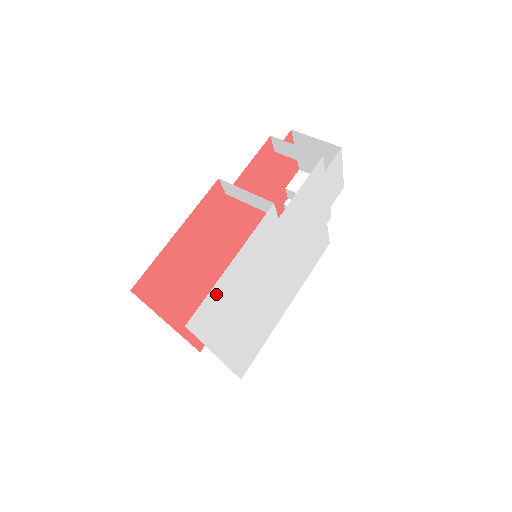
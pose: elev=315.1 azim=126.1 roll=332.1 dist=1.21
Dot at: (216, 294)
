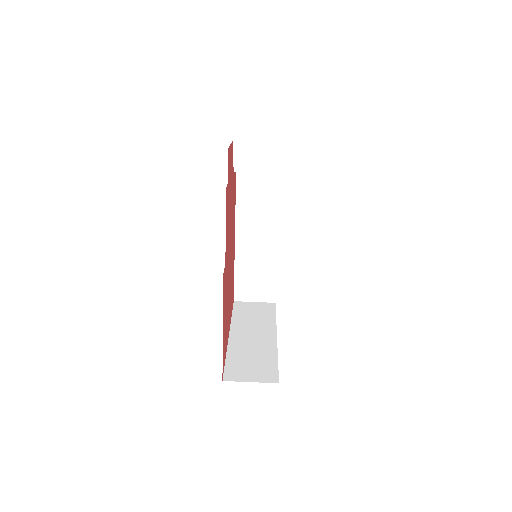
Dot at: occluded
